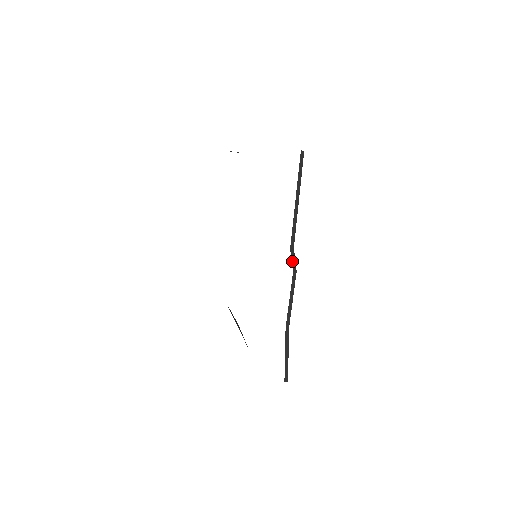
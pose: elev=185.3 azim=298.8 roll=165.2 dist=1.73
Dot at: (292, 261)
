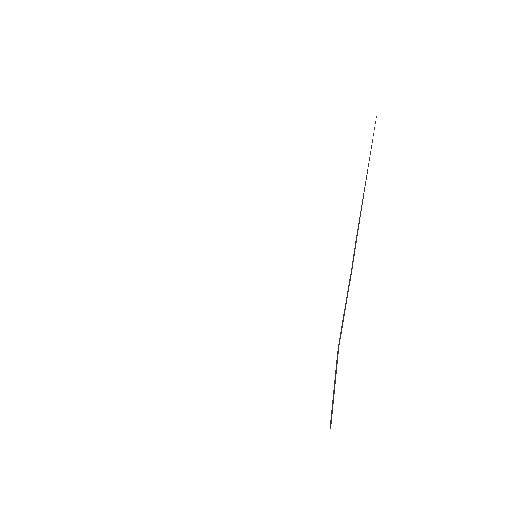
Dot at: (353, 254)
